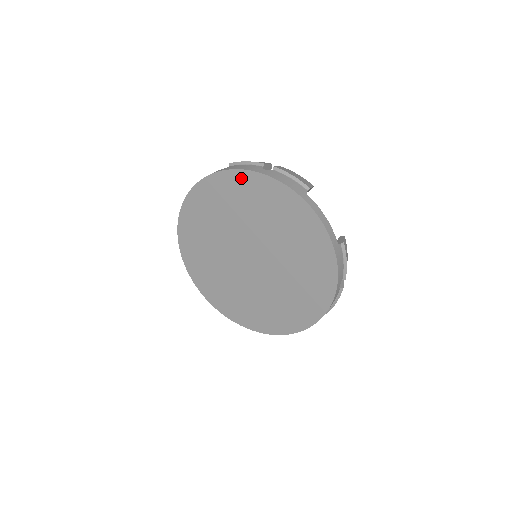
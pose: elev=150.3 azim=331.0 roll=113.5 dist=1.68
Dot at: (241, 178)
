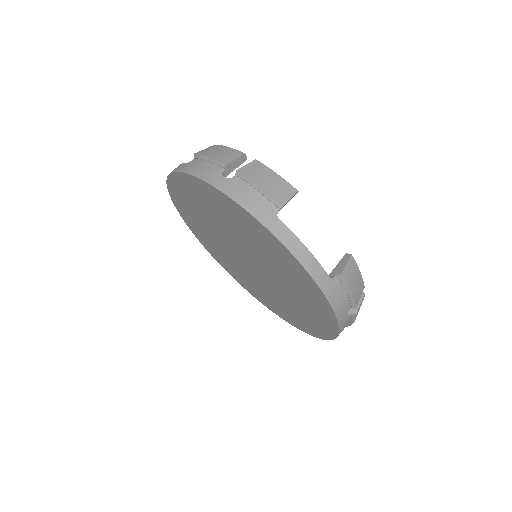
Dot at: (200, 186)
